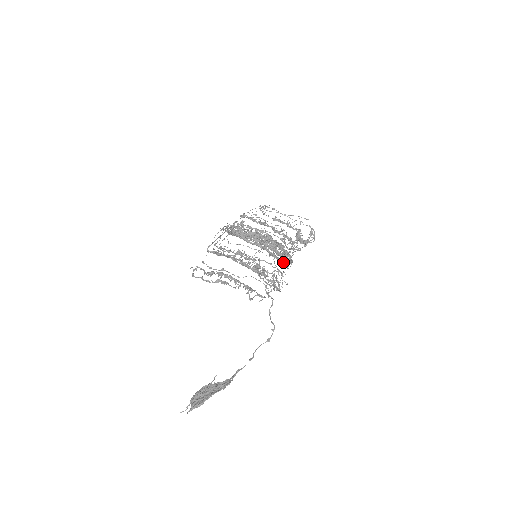
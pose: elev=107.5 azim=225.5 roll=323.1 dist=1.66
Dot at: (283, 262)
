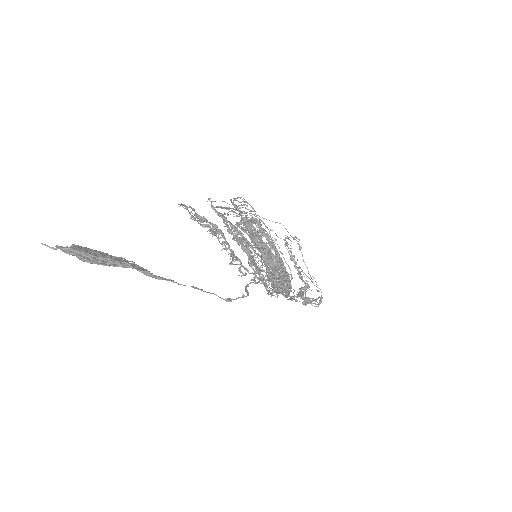
Dot at: occluded
